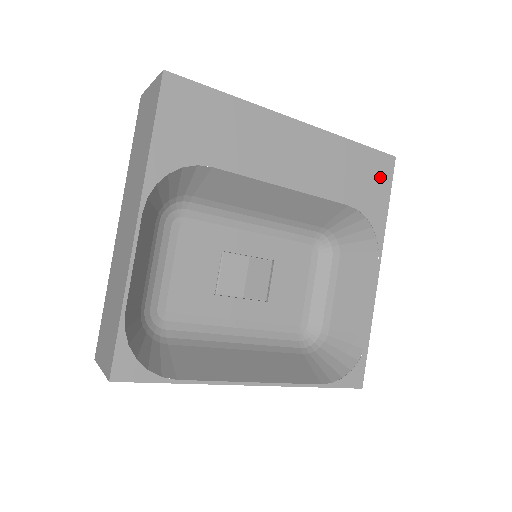
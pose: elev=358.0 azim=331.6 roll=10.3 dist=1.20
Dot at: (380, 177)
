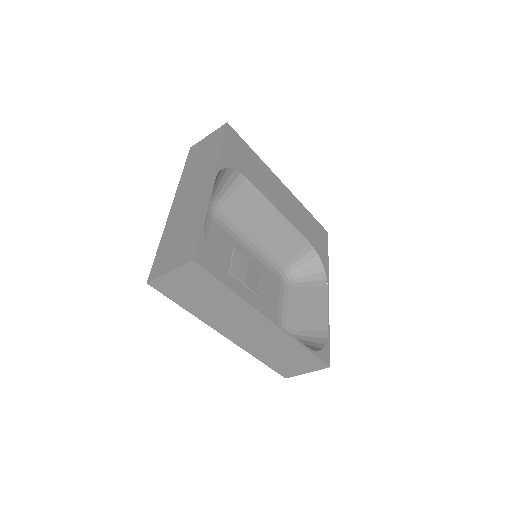
Dot at: (322, 238)
